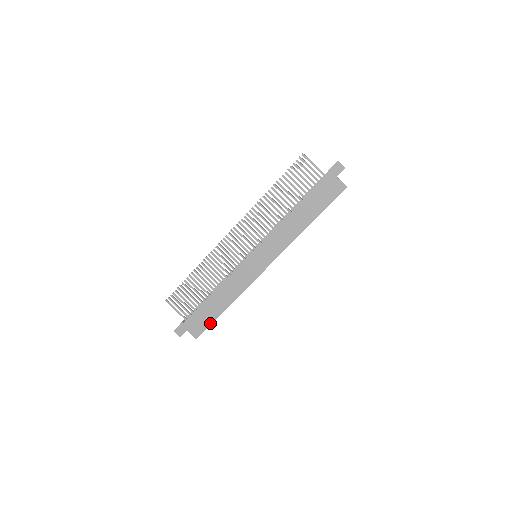
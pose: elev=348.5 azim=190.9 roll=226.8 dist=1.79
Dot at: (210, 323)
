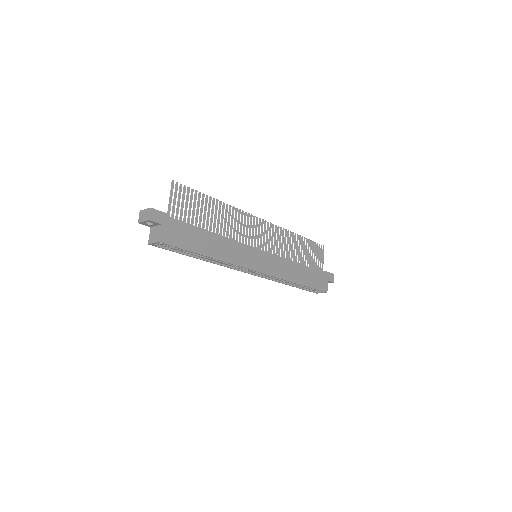
Dot at: (186, 248)
